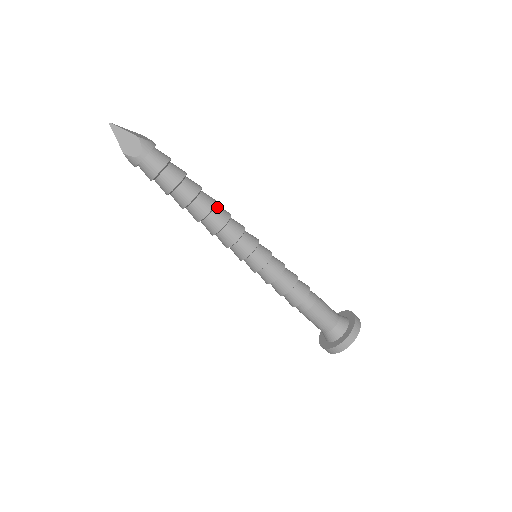
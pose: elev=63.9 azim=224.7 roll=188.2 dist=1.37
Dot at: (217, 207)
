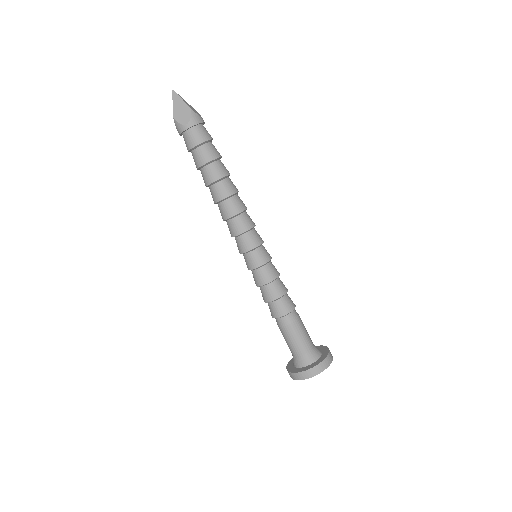
Dot at: (237, 196)
